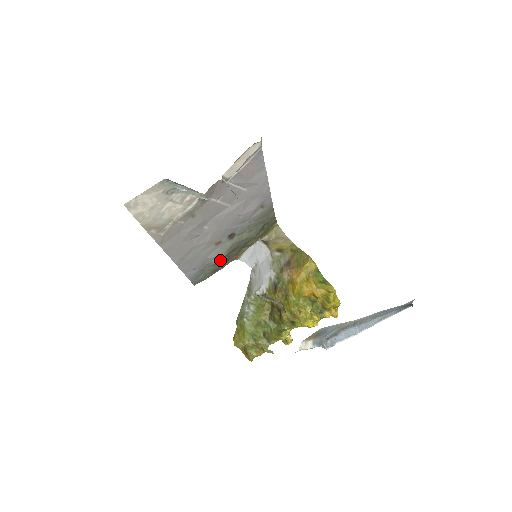
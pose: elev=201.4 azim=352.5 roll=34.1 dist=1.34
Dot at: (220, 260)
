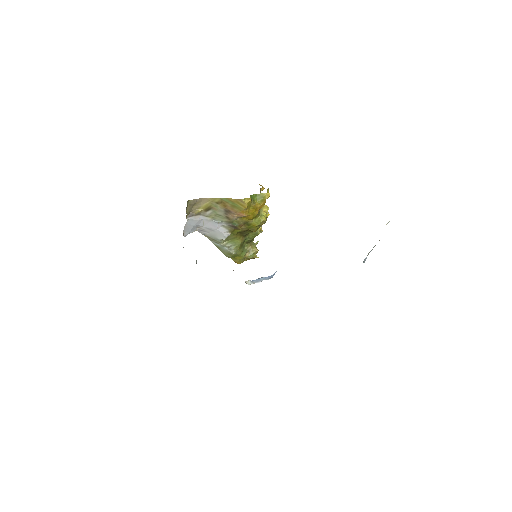
Dot at: (196, 260)
